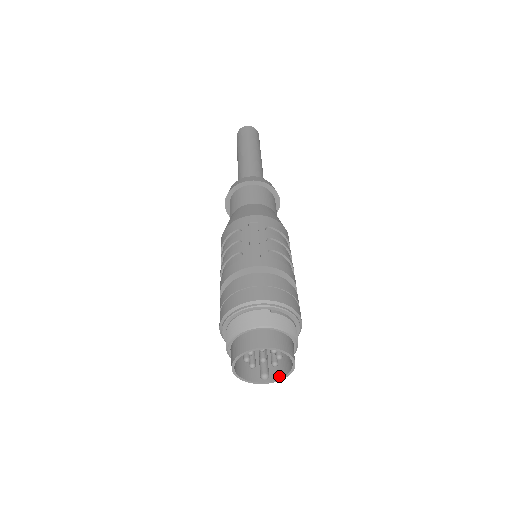
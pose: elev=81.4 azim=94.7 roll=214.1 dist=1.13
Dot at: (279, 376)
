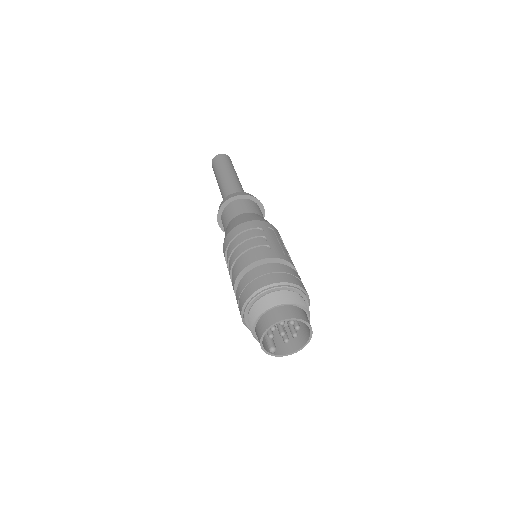
Dot at: (284, 352)
